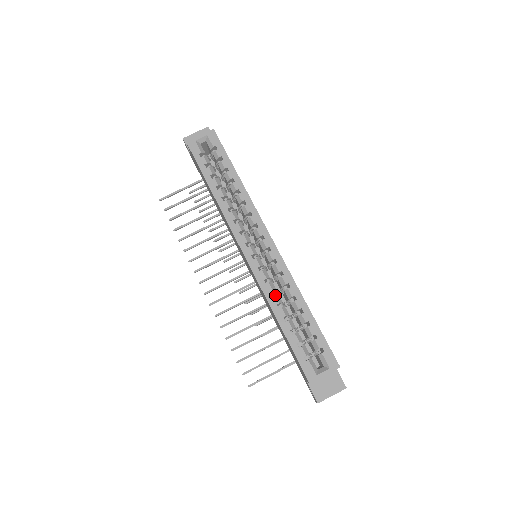
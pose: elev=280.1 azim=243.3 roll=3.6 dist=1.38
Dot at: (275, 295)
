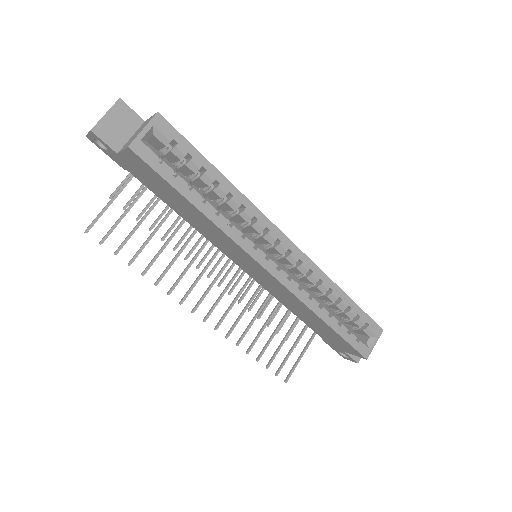
Dot at: (313, 298)
